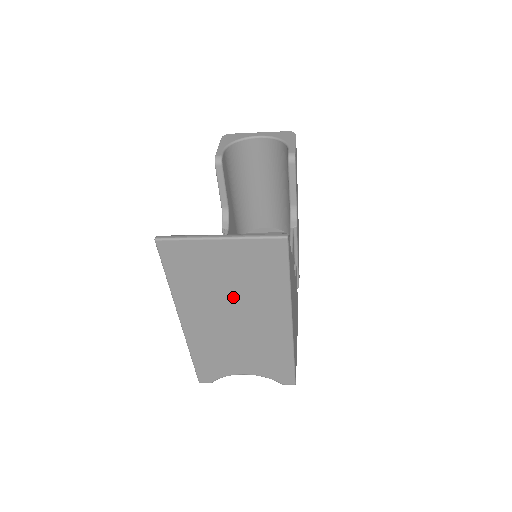
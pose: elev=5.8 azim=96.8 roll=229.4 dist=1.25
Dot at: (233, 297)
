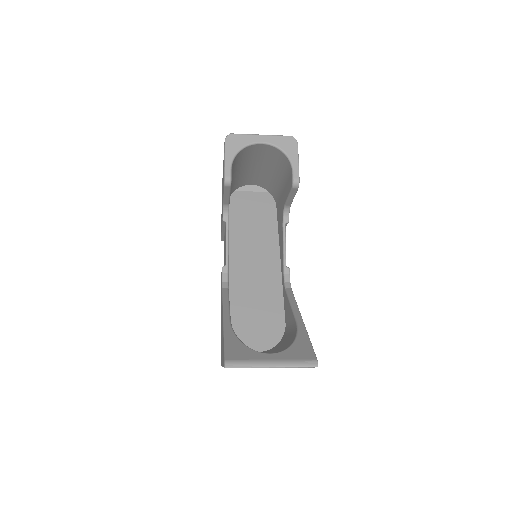
Dot at: occluded
